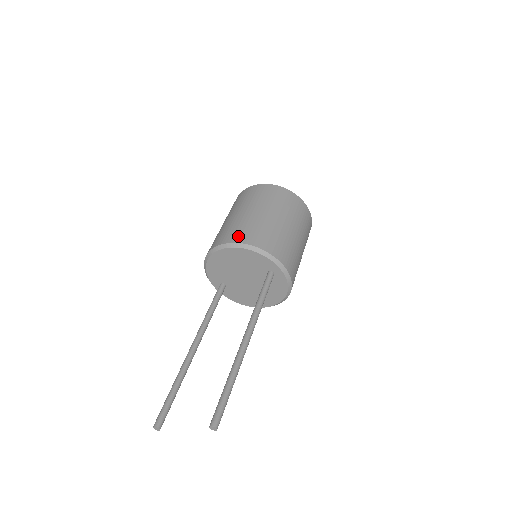
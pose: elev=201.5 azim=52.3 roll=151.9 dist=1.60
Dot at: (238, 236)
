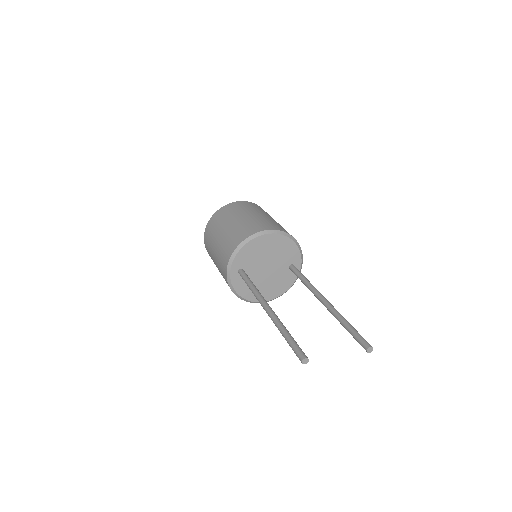
Dot at: (280, 228)
